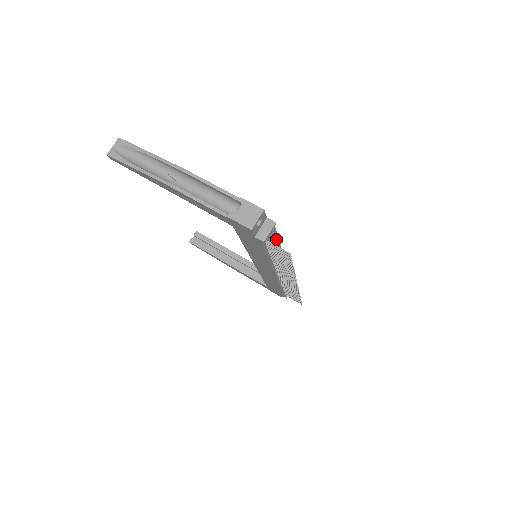
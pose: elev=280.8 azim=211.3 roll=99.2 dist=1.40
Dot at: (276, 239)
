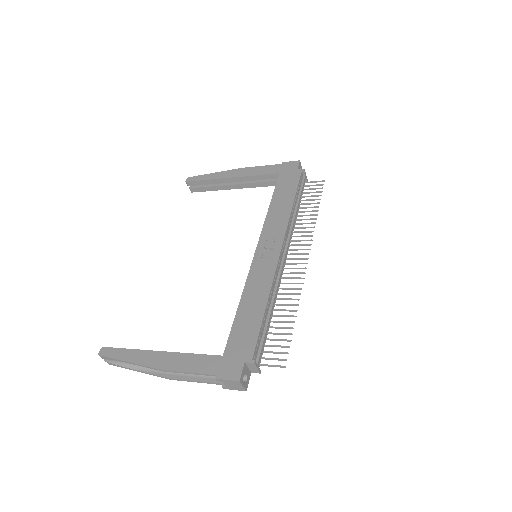
Dot at: (263, 323)
